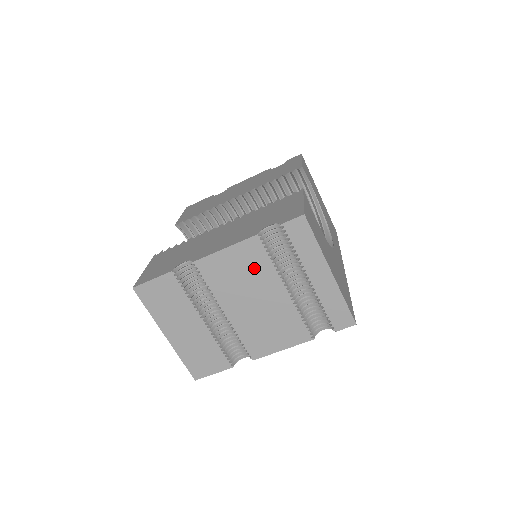
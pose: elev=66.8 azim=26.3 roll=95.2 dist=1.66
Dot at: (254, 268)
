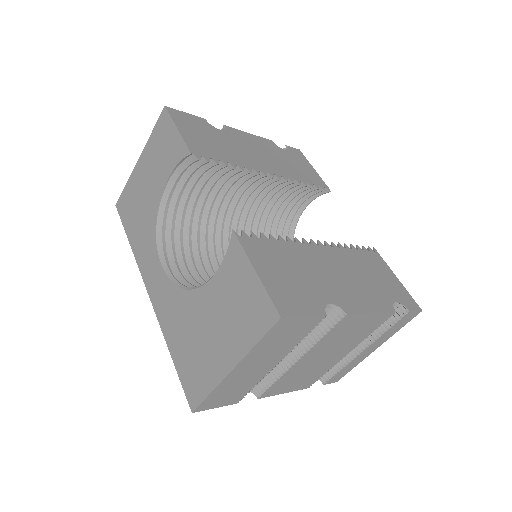
Dot at: (361, 333)
